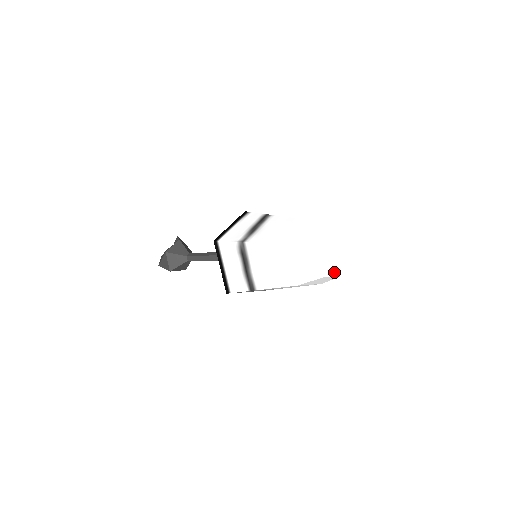
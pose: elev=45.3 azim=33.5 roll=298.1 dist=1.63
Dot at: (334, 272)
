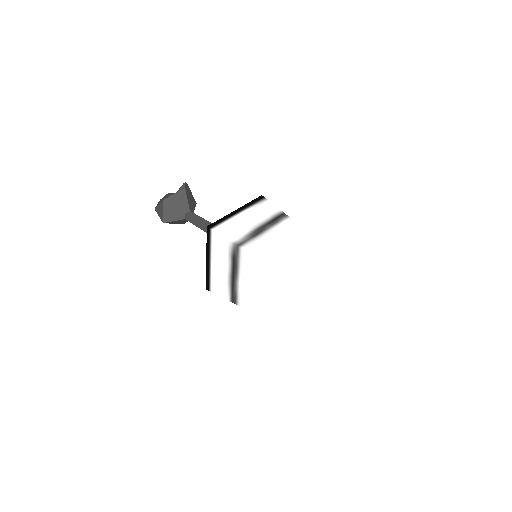
Dot at: (335, 328)
